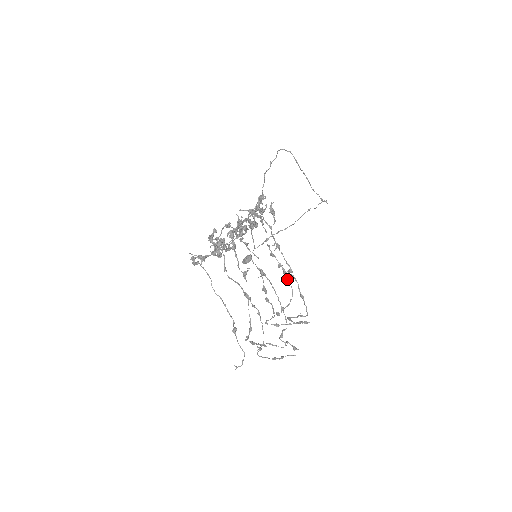
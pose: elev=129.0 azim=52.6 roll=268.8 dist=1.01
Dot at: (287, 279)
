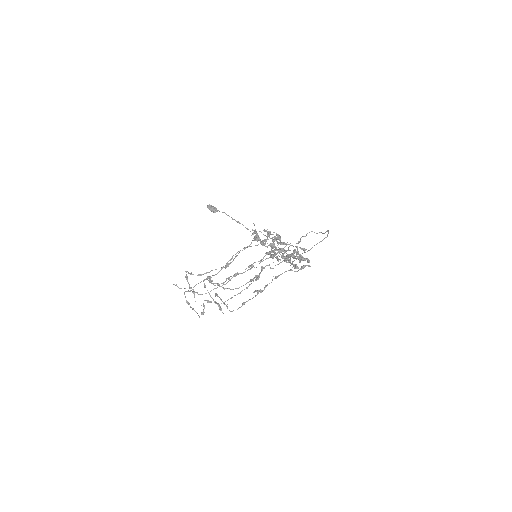
Dot at: (255, 291)
